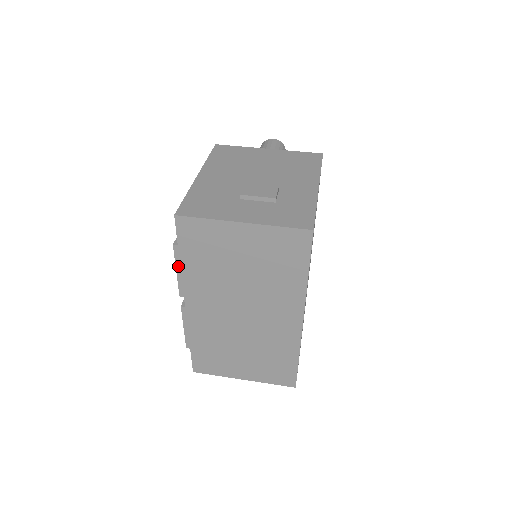
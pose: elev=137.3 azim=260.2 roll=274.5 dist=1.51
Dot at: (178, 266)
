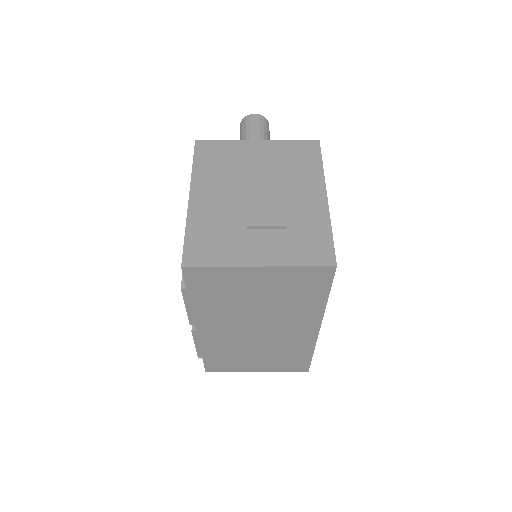
Dot at: (187, 304)
